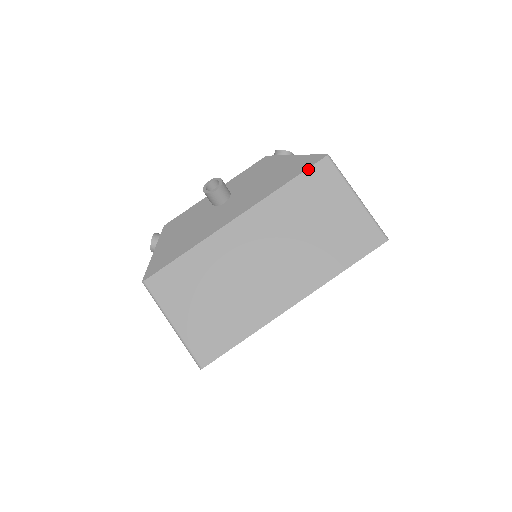
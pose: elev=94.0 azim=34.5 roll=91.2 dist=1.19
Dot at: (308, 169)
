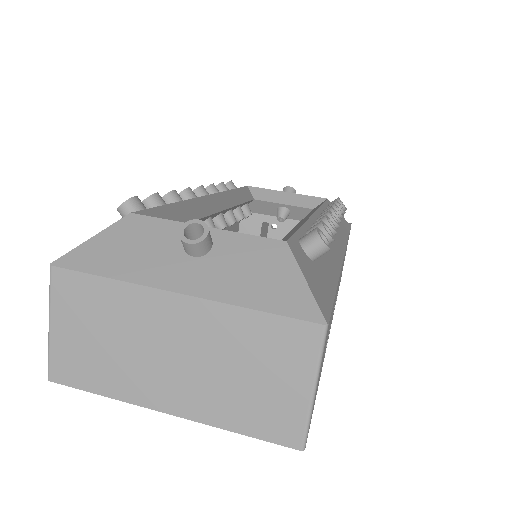
Dot at: (292, 319)
